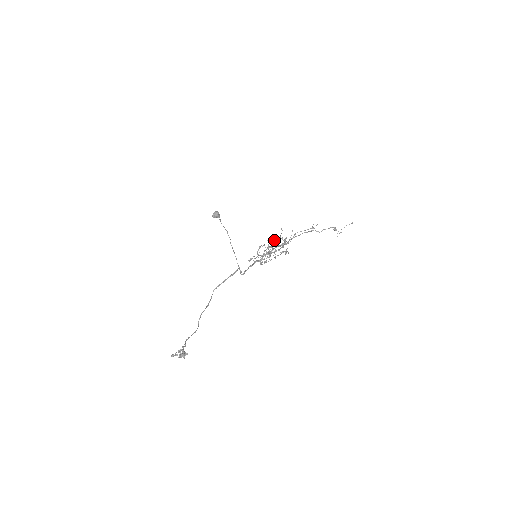
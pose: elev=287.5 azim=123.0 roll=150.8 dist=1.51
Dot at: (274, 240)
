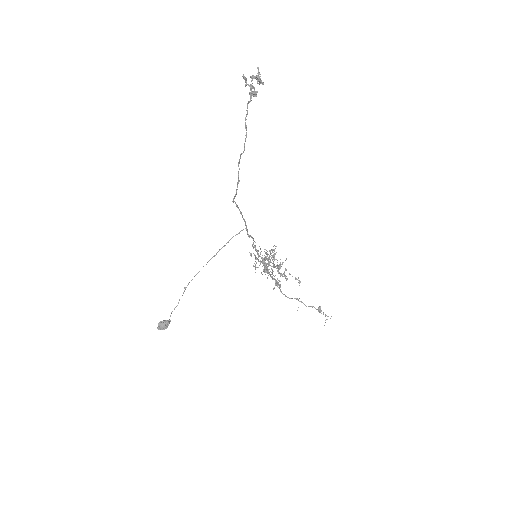
Dot at: (267, 267)
